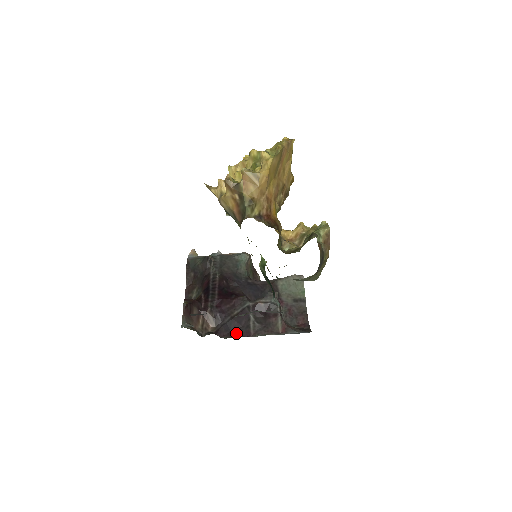
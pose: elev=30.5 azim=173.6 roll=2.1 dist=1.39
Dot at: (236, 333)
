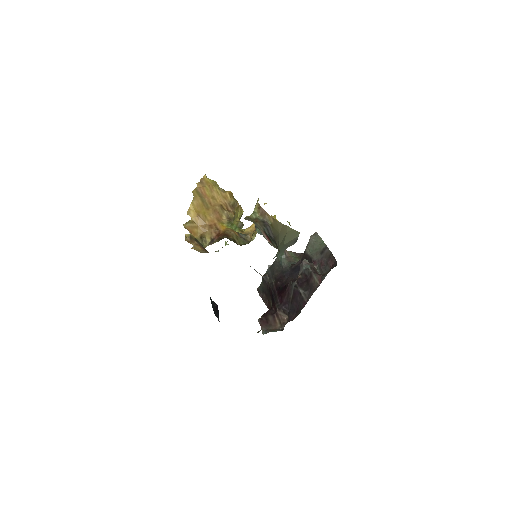
Dot at: (299, 310)
